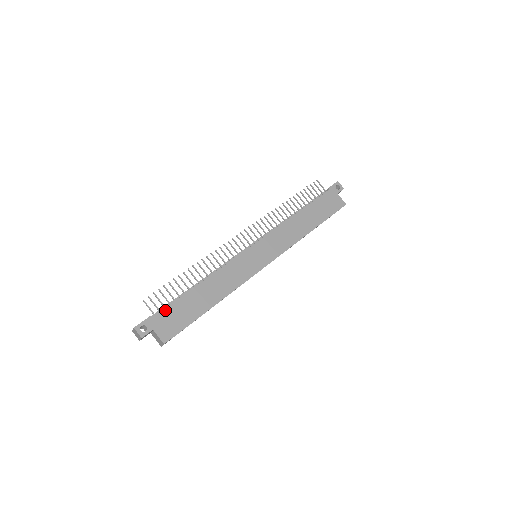
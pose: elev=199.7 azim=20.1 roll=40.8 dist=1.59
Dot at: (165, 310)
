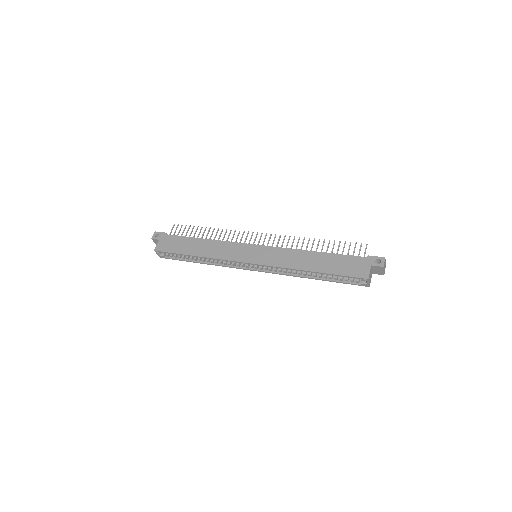
Dot at: (174, 236)
